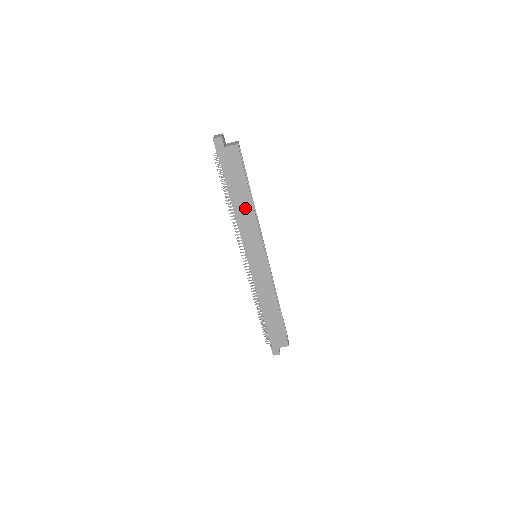
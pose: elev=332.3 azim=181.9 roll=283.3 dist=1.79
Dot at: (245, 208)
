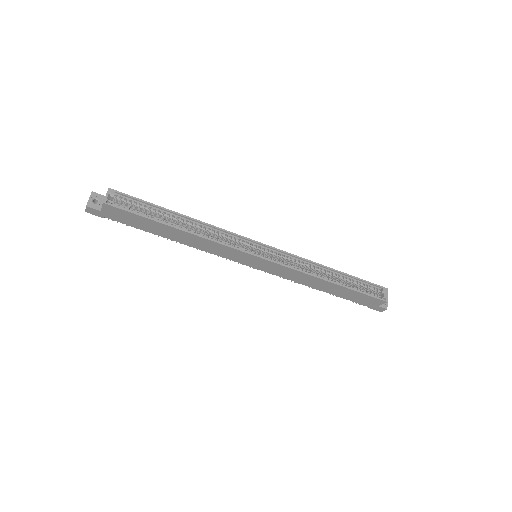
Dot at: (187, 238)
